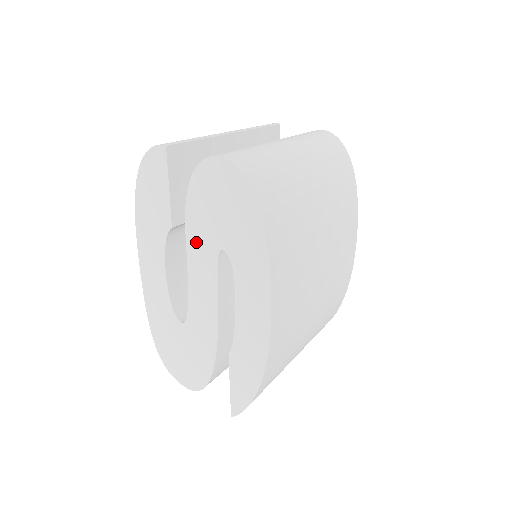
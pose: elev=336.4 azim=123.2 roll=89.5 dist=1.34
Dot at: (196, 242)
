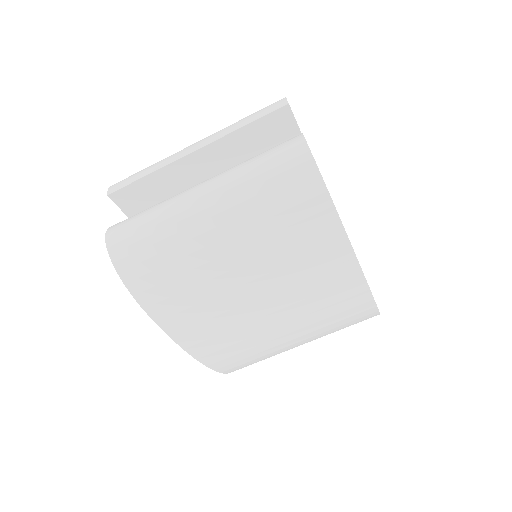
Dot at: occluded
